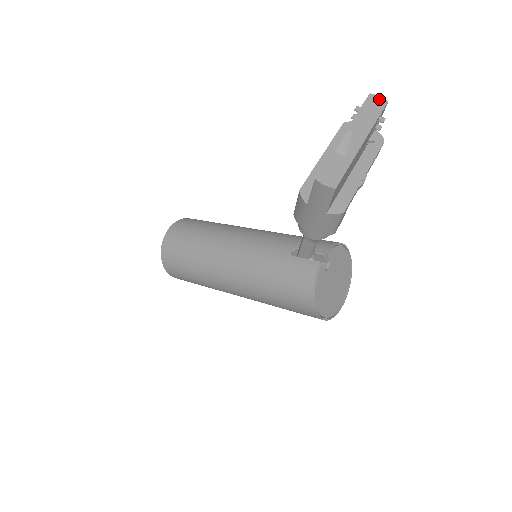
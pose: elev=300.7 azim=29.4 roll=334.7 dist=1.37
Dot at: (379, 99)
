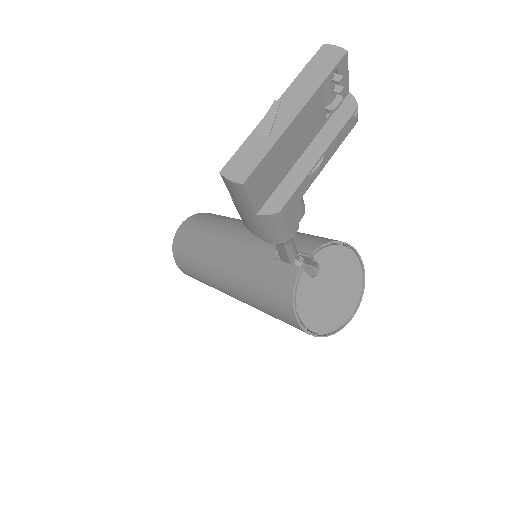
Dot at: (334, 50)
